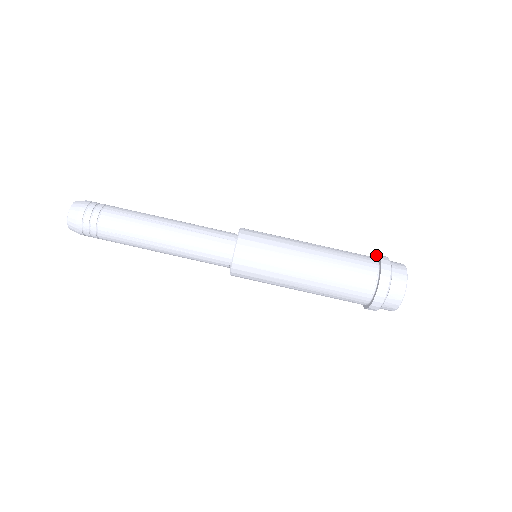
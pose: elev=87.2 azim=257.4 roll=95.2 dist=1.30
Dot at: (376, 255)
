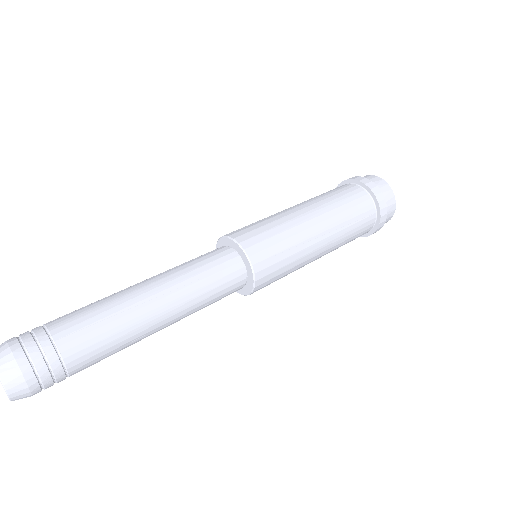
Dot at: occluded
